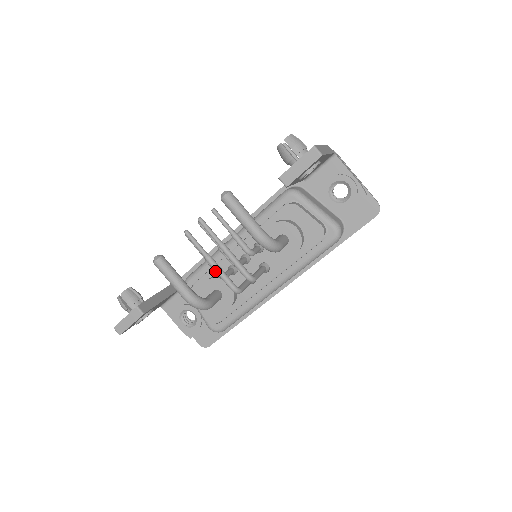
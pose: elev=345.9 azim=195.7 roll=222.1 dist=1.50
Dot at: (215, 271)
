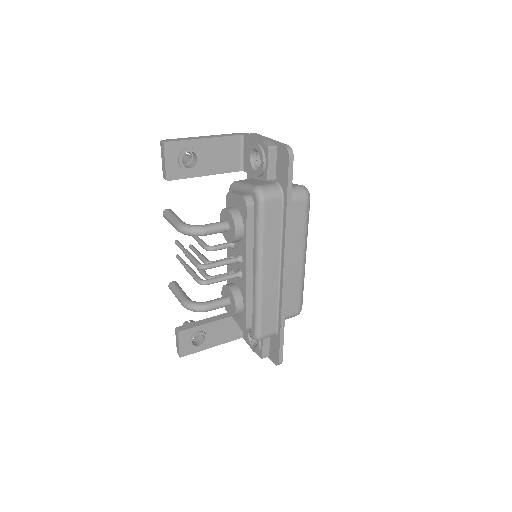
Dot at: occluded
